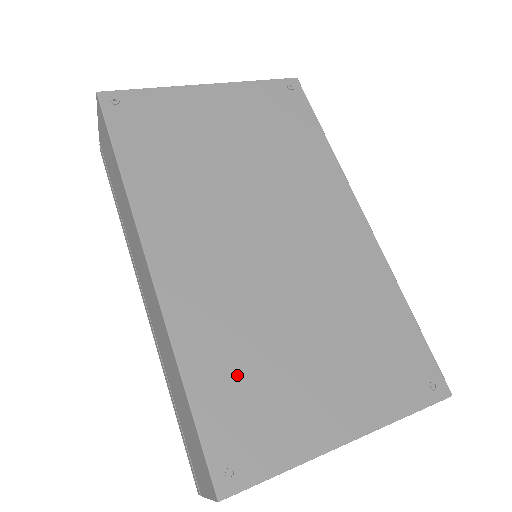
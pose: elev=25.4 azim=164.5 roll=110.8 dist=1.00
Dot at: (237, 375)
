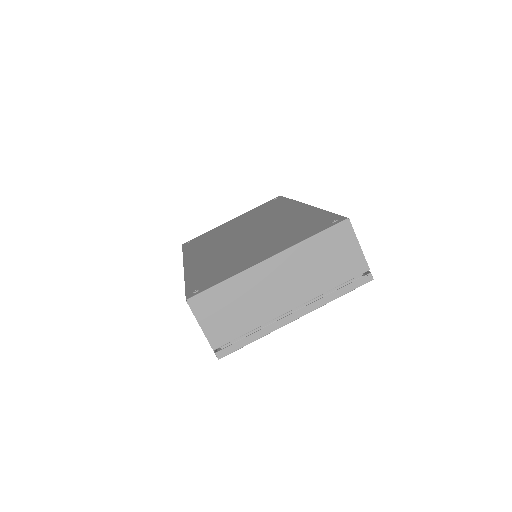
Dot at: (212, 269)
